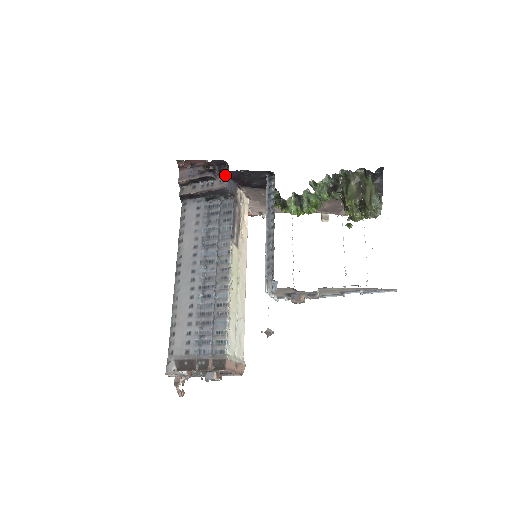
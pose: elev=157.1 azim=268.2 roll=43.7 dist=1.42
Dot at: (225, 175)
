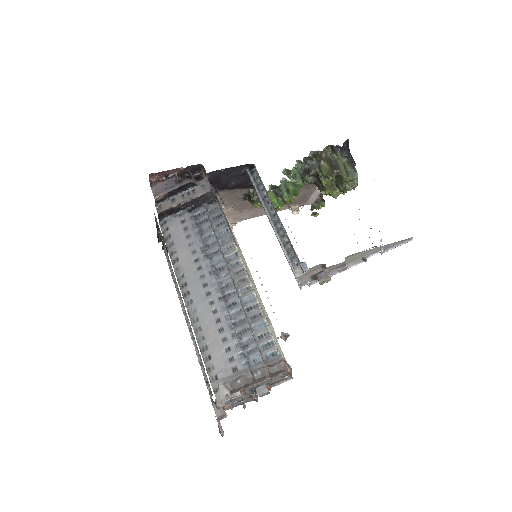
Dot at: (205, 179)
